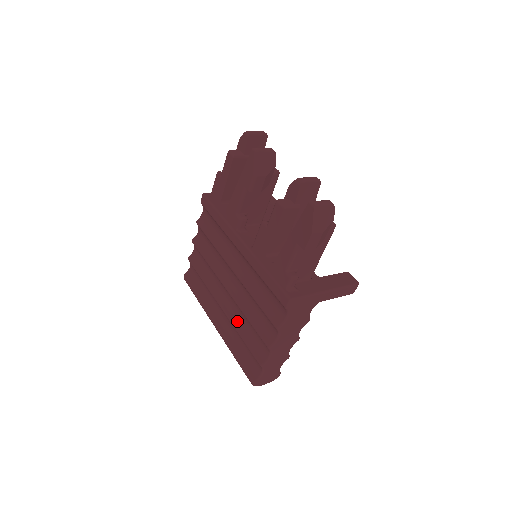
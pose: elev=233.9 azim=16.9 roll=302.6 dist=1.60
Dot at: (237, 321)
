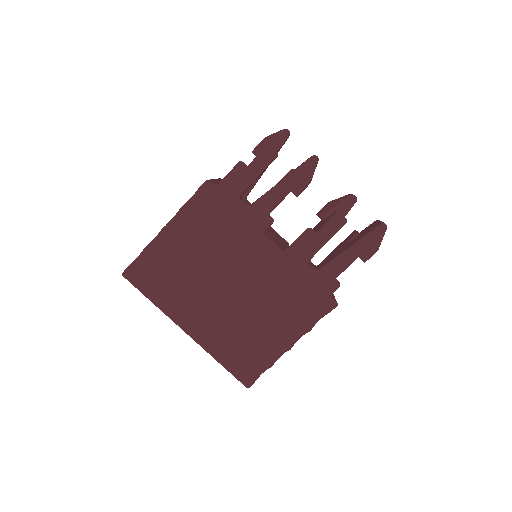
Dot at: (234, 325)
